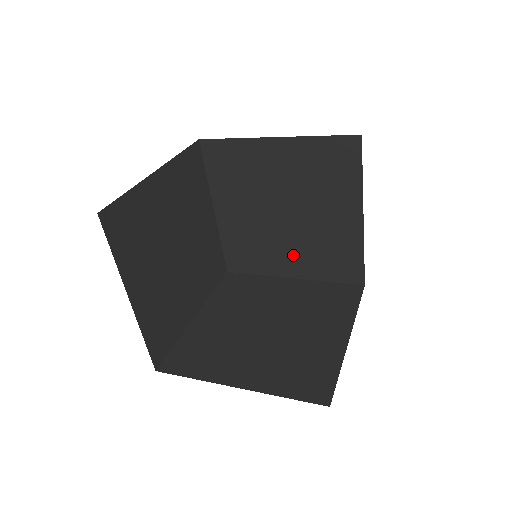
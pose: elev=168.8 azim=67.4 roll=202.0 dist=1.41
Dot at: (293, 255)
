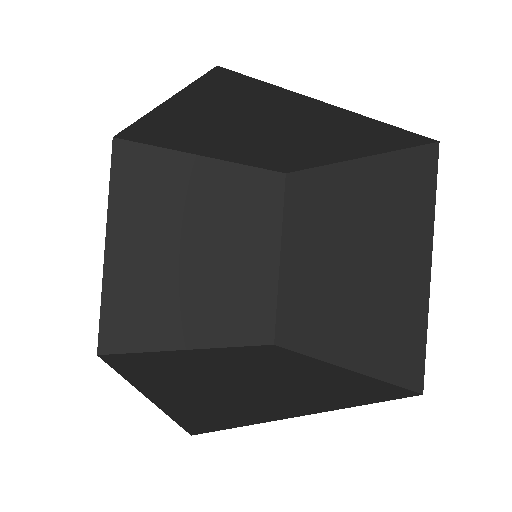
Dot at: (204, 312)
